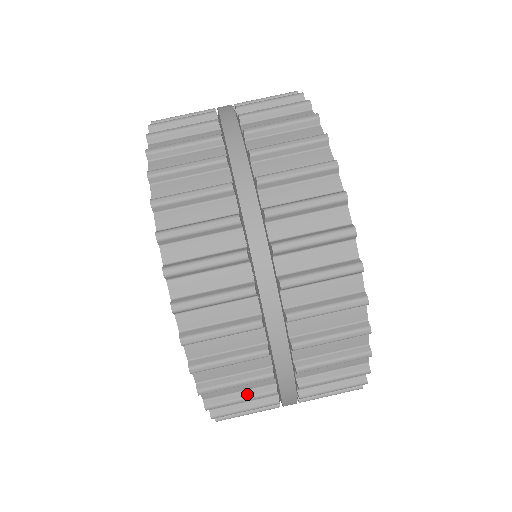
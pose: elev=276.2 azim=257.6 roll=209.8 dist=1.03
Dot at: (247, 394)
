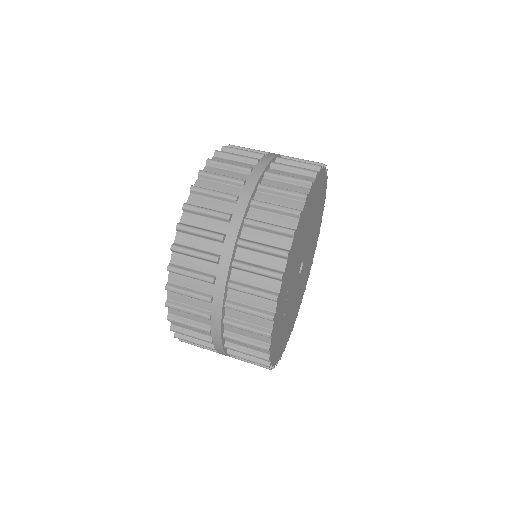
Dot at: (192, 309)
